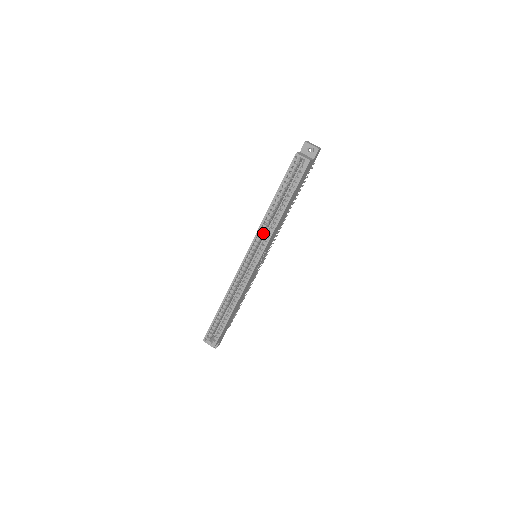
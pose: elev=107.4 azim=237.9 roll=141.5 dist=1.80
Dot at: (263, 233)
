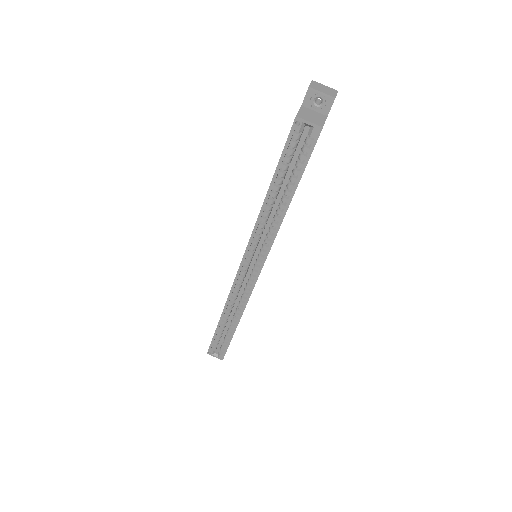
Dot at: (261, 233)
